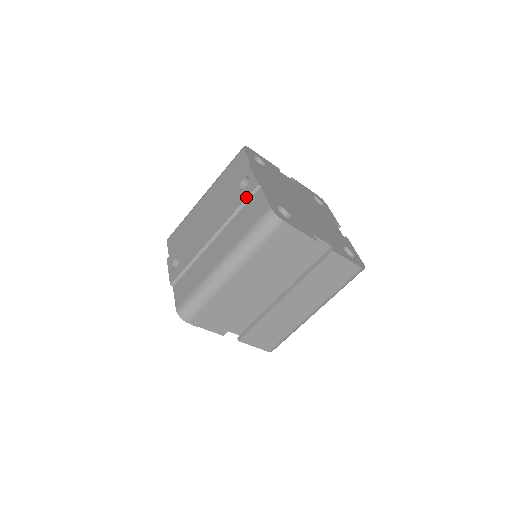
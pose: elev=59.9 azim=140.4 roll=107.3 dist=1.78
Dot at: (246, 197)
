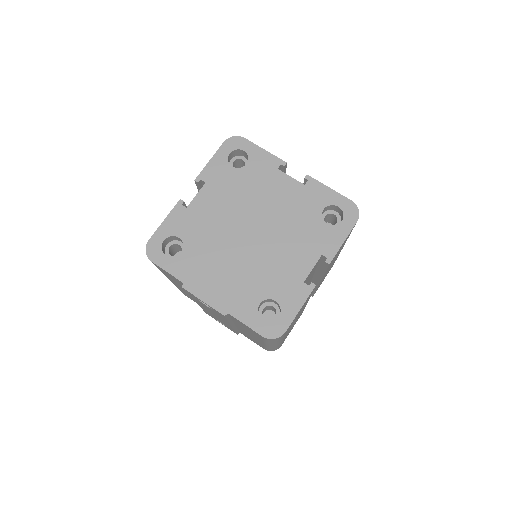
Dot at: occluded
